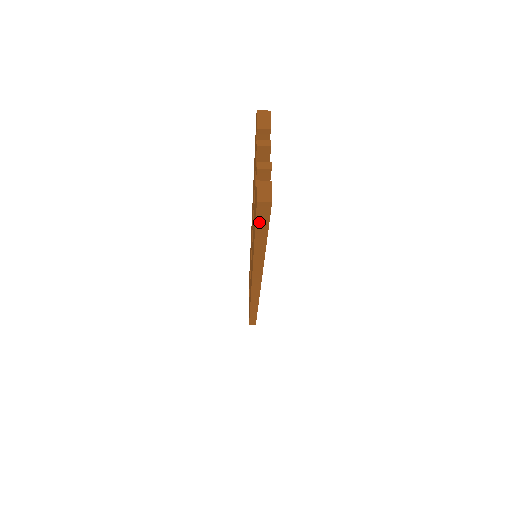
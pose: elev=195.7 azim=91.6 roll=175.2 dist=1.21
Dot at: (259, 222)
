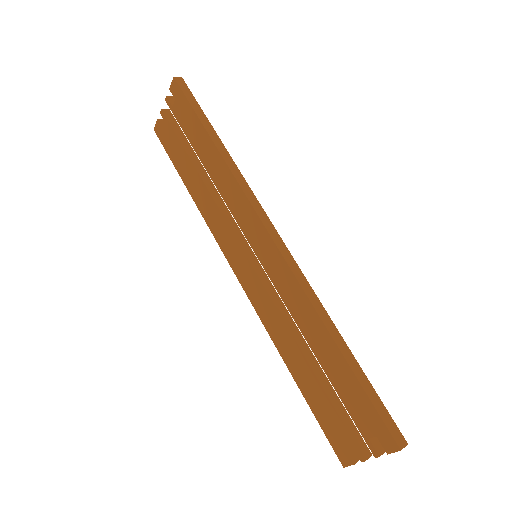
Dot at: (326, 432)
